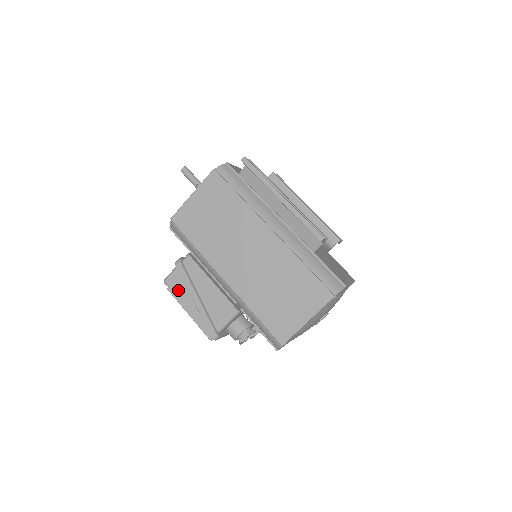
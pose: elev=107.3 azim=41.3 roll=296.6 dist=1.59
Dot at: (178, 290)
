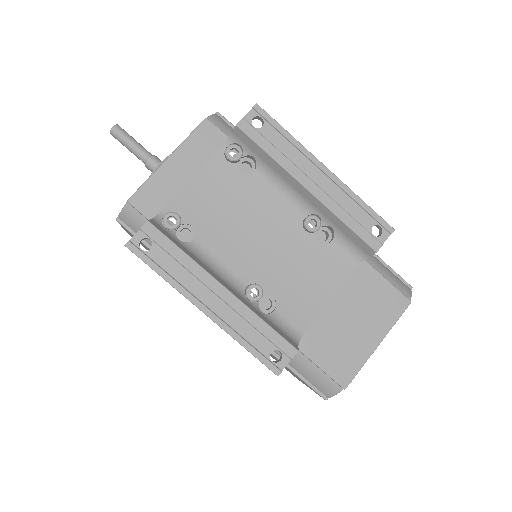
Dot at: occluded
